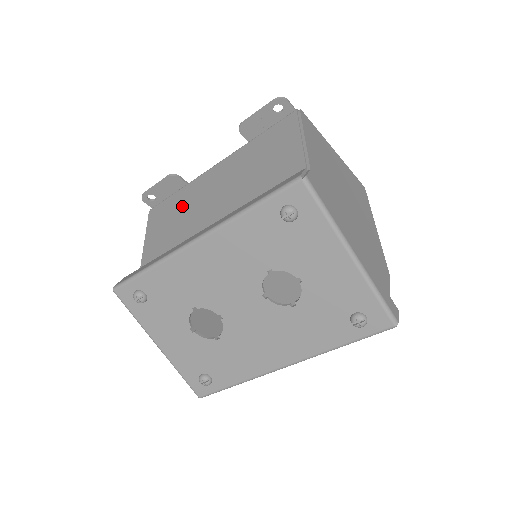
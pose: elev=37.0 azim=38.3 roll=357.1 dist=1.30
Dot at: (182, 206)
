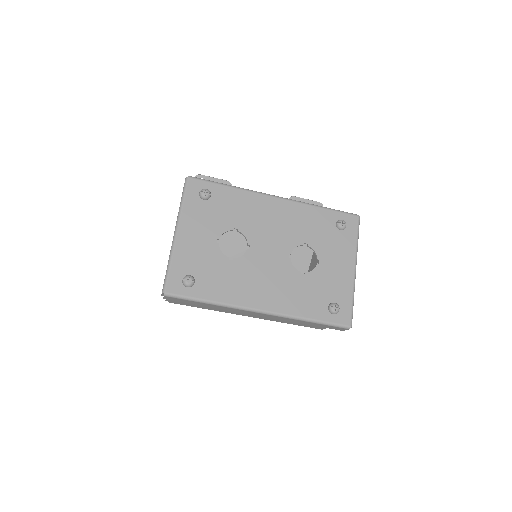
Dot at: occluded
